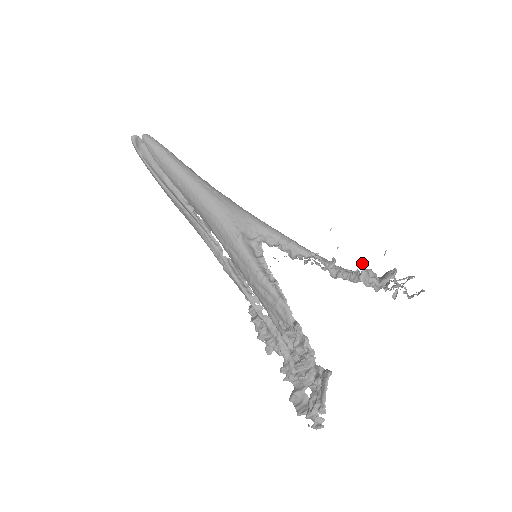
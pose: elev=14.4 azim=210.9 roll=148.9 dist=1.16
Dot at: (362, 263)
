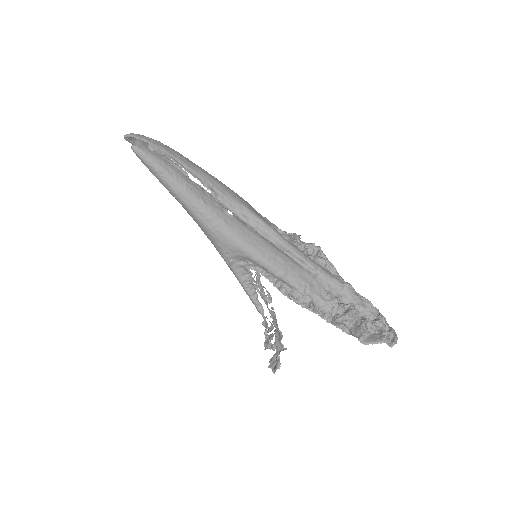
Dot at: (334, 319)
